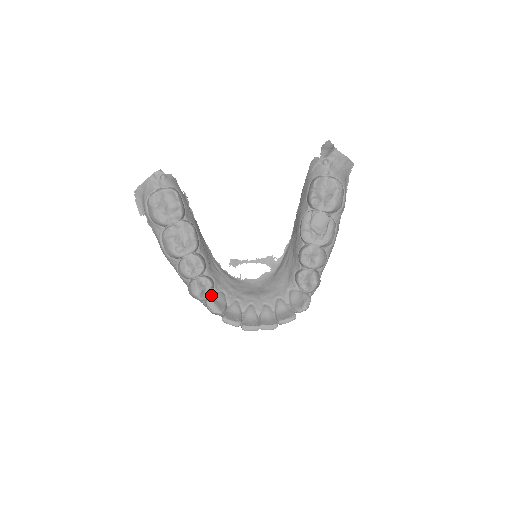
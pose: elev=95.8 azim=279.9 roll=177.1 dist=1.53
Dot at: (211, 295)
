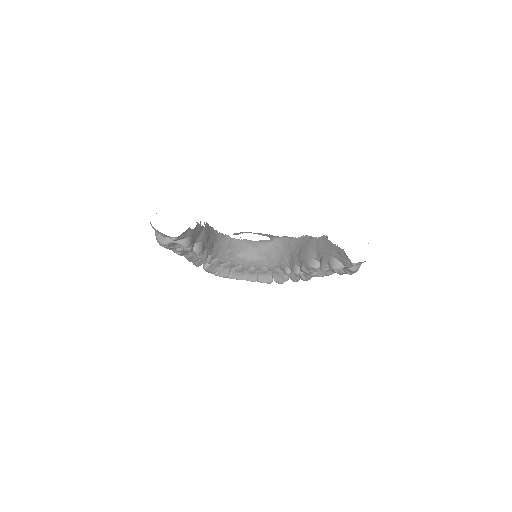
Dot at: (208, 265)
